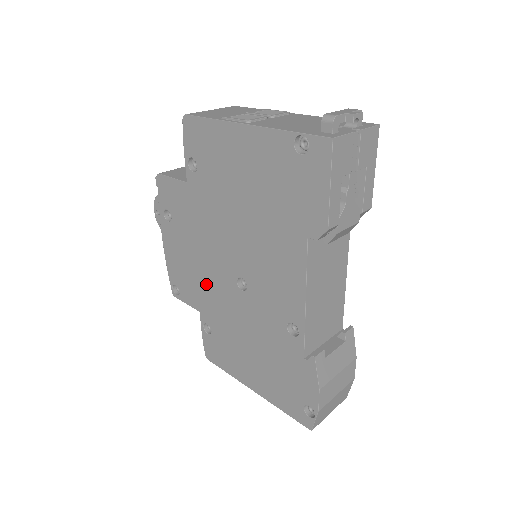
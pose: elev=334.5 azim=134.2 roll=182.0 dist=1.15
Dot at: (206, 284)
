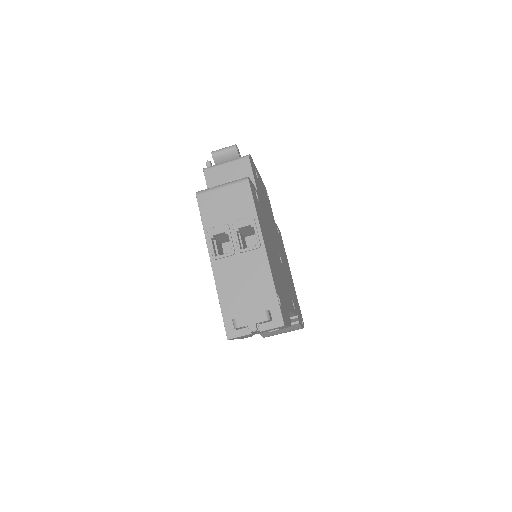
Dot at: occluded
